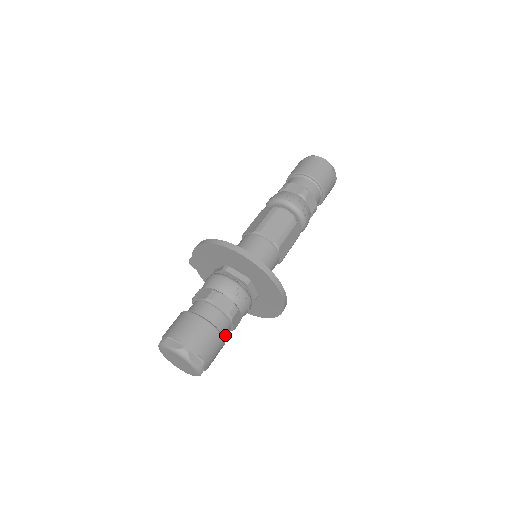
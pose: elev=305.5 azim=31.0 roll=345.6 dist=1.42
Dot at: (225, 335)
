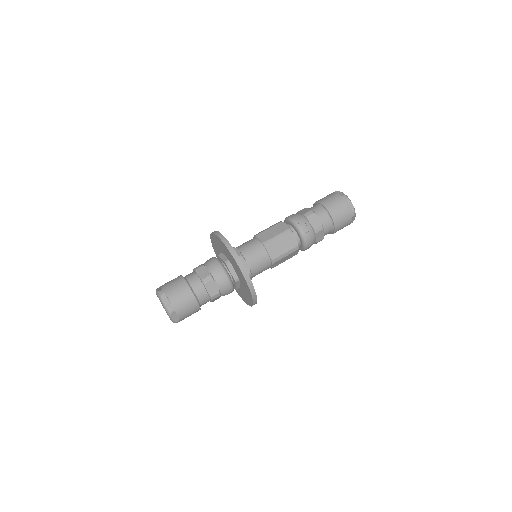
Dot at: (201, 298)
